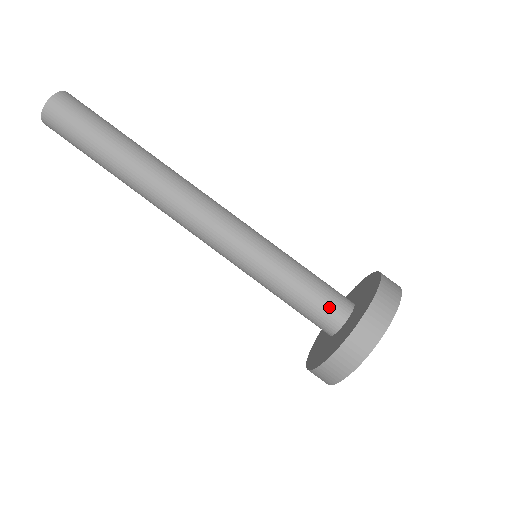
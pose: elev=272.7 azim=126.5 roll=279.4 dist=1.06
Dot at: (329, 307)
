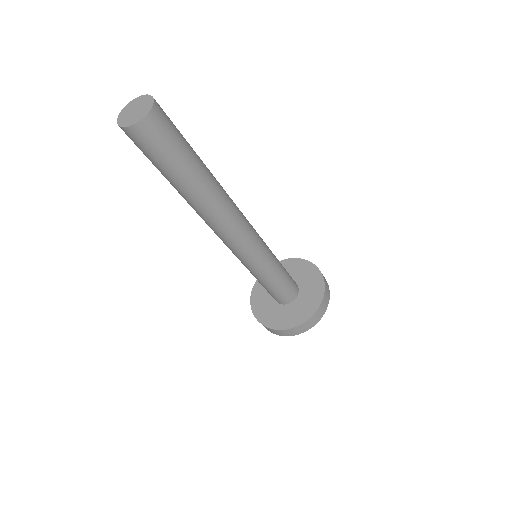
Dot at: (275, 298)
